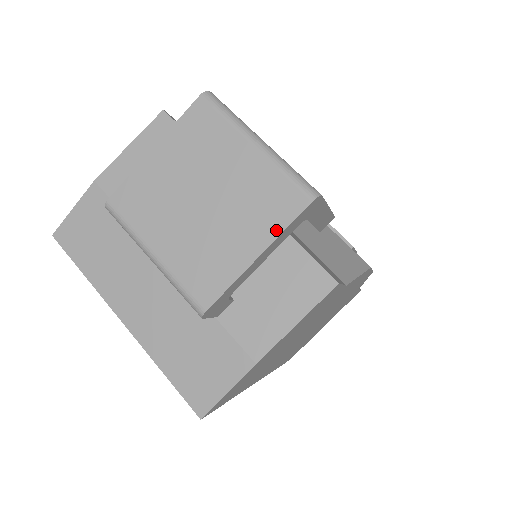
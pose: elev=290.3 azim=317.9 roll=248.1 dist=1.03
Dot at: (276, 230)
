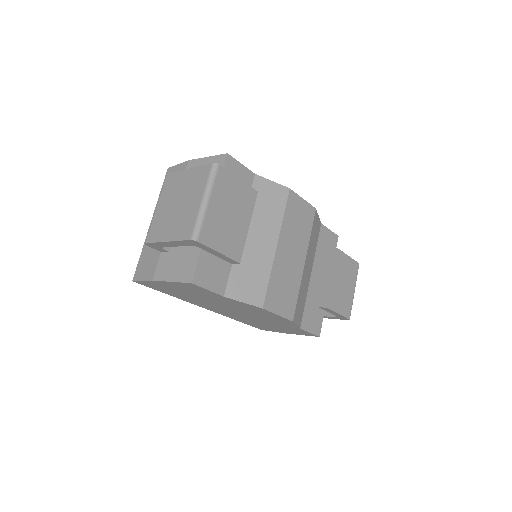
Dot at: (177, 238)
